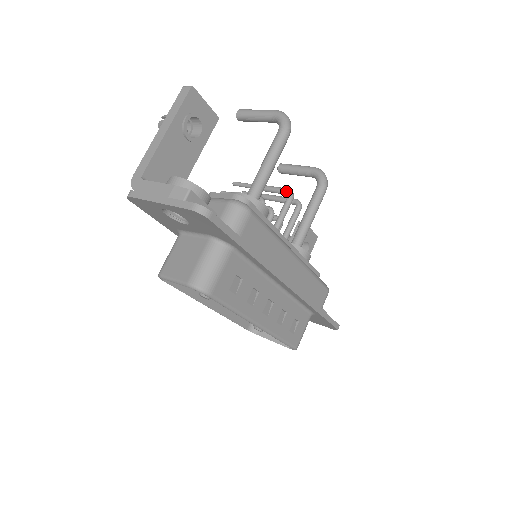
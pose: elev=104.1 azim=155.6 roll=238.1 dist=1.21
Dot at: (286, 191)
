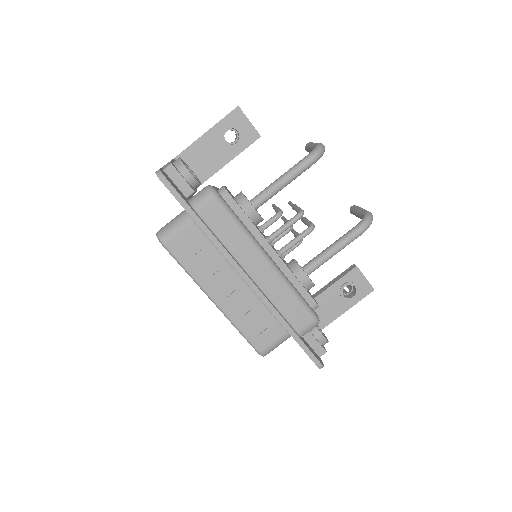
Dot at: (299, 211)
